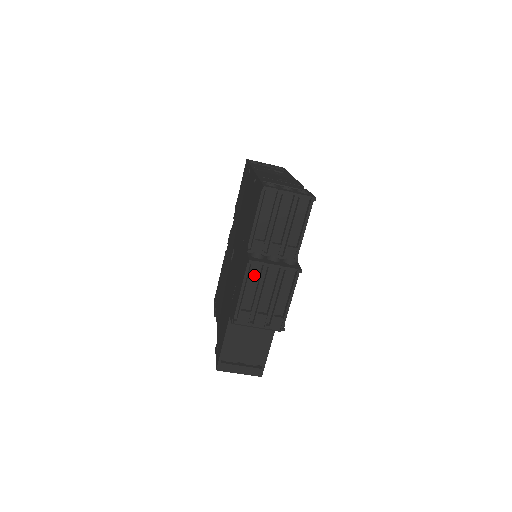
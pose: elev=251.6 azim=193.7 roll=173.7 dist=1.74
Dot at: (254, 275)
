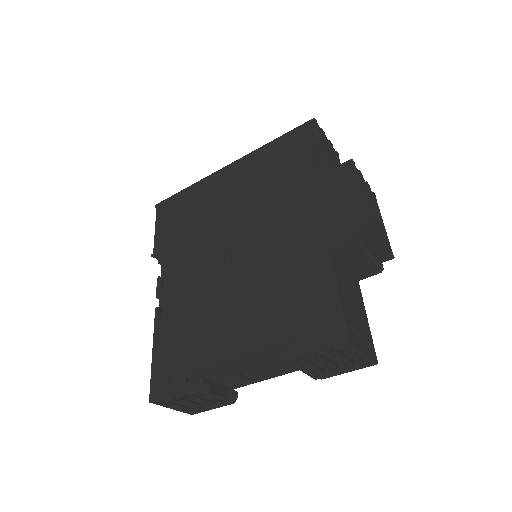
Dot at: occluded
